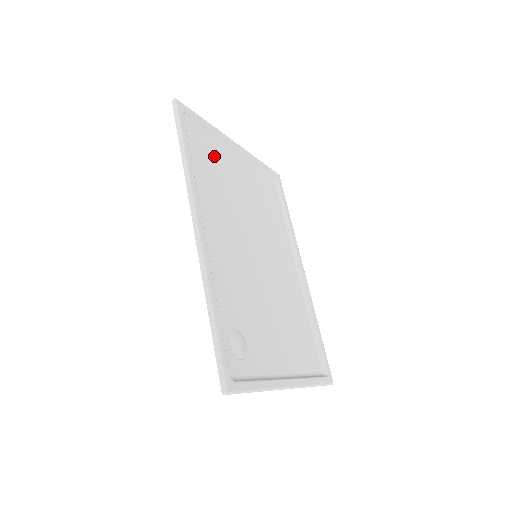
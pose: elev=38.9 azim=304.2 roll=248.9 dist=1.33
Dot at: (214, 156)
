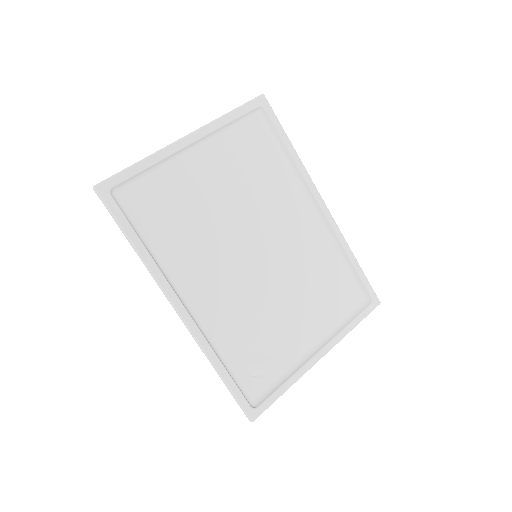
Dot at: (167, 194)
